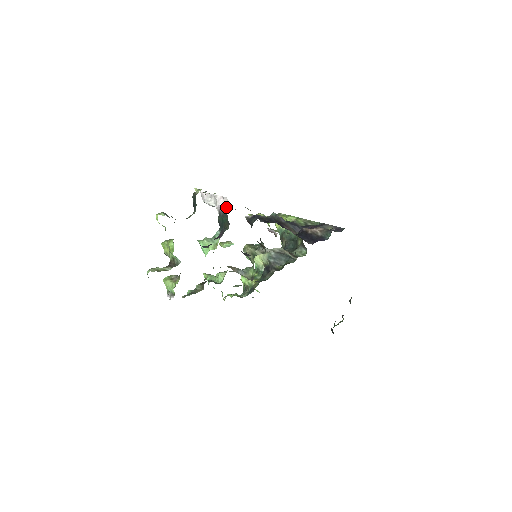
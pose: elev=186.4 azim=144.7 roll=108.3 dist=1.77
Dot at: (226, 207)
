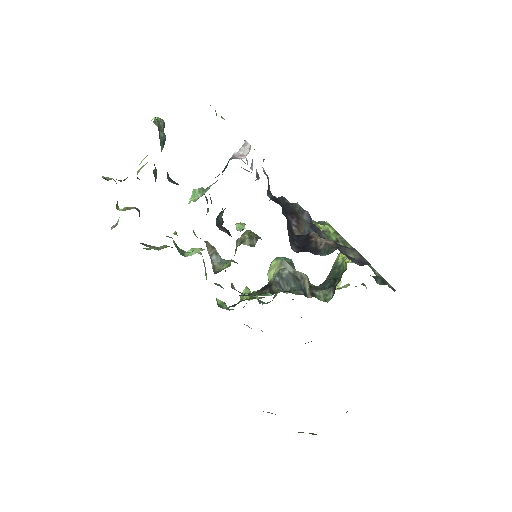
Dot at: (241, 156)
